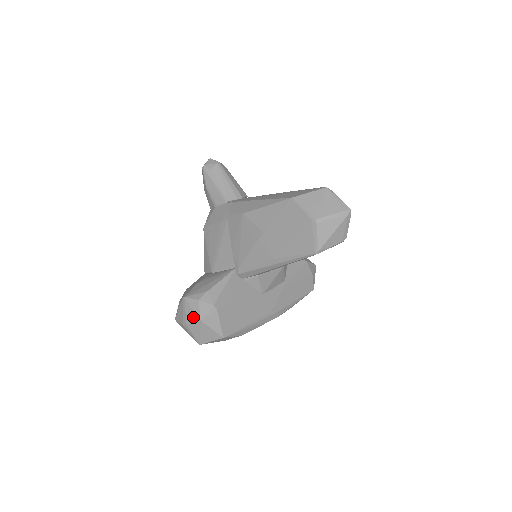
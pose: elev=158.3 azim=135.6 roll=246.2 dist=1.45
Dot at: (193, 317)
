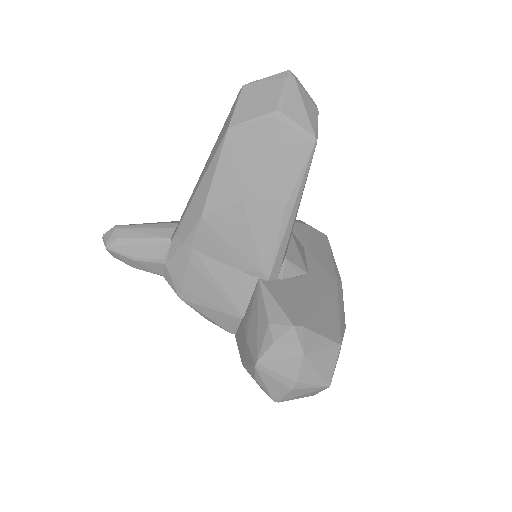
Dot at: (292, 365)
